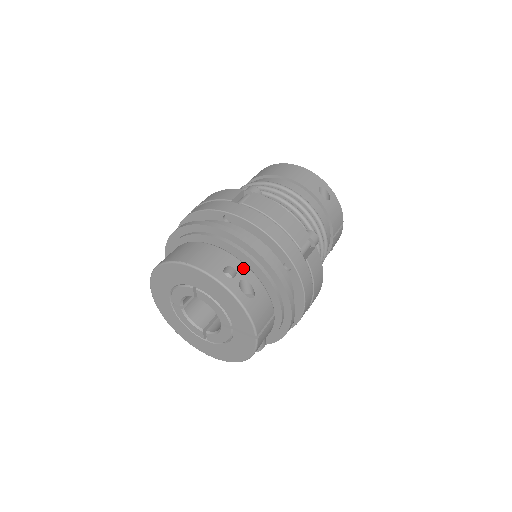
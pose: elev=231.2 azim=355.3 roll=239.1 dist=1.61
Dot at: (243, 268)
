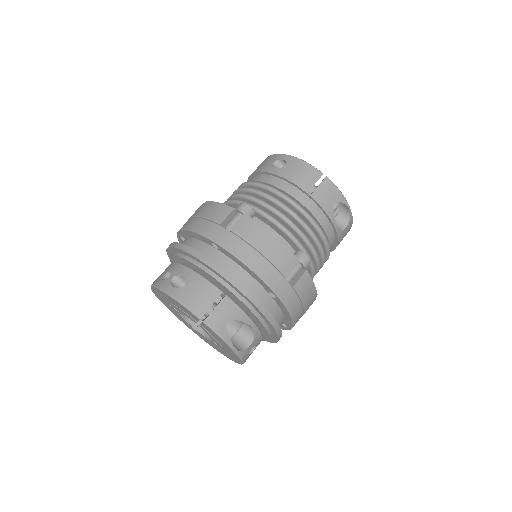
Dot at: (178, 267)
